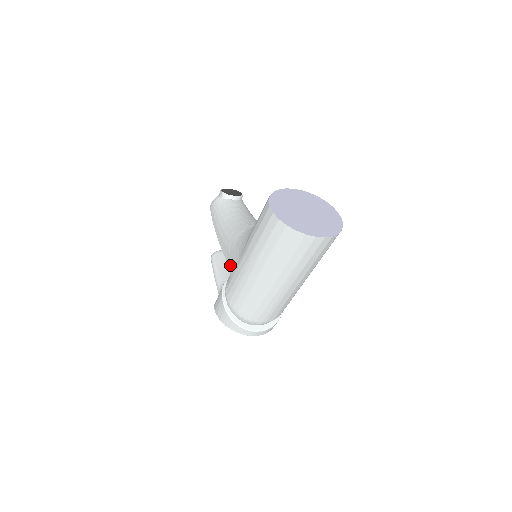
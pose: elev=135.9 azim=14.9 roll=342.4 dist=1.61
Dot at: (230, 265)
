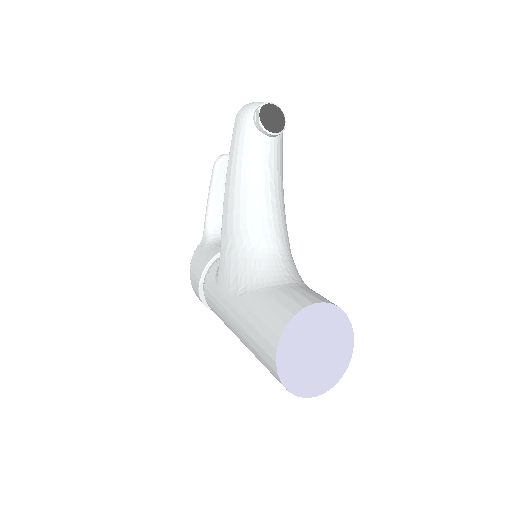
Dot at: (220, 270)
